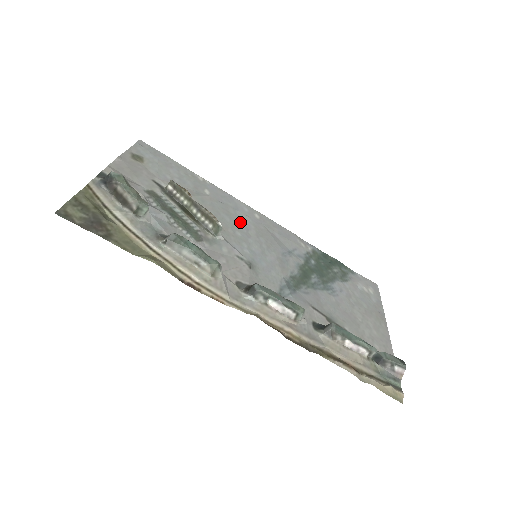
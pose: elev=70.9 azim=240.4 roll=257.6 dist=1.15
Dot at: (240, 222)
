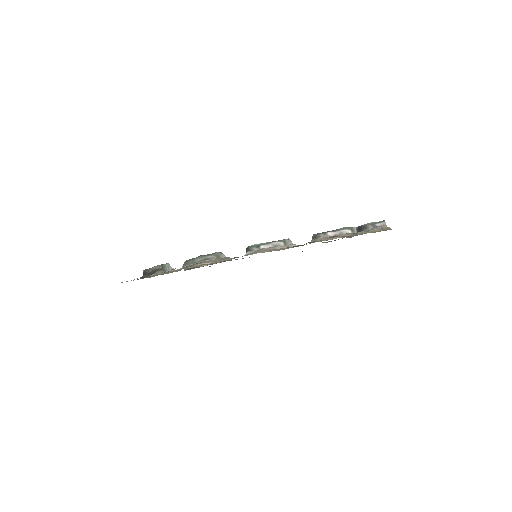
Dot at: occluded
